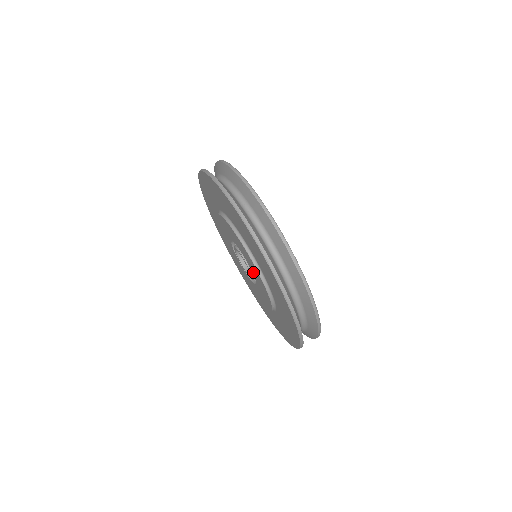
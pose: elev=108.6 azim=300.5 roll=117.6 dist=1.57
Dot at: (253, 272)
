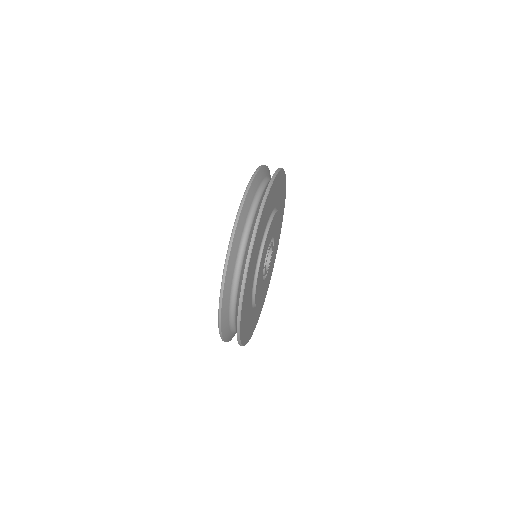
Dot at: occluded
